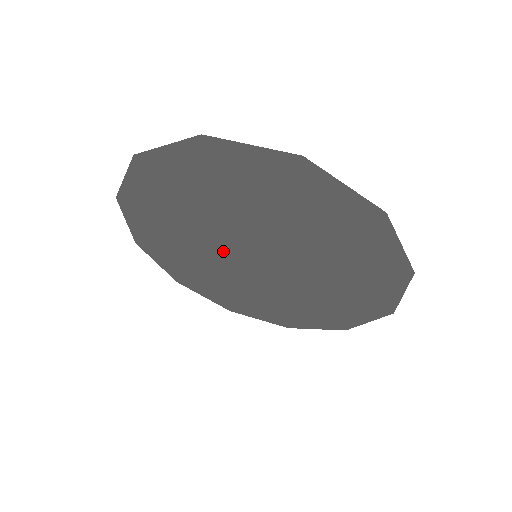
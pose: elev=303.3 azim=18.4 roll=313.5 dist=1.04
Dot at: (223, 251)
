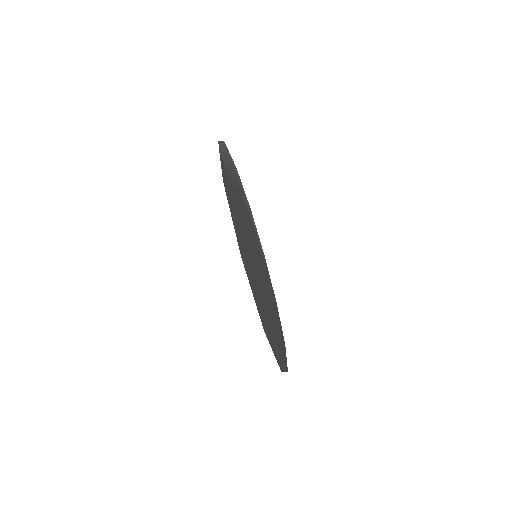
Dot at: (248, 228)
